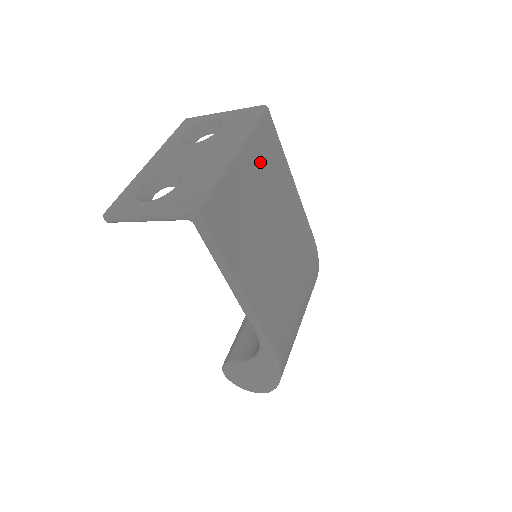
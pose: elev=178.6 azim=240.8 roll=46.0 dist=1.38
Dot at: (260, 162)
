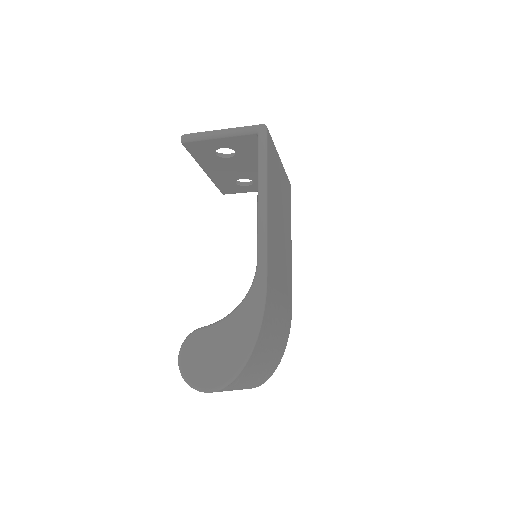
Dot at: (284, 188)
